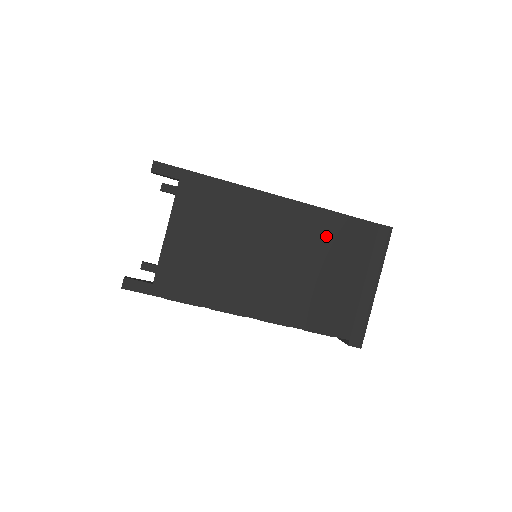
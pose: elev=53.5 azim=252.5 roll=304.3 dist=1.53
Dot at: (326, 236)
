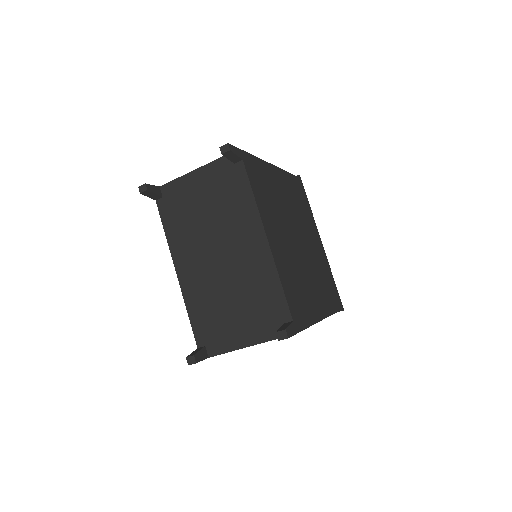
Dot at: occluded
